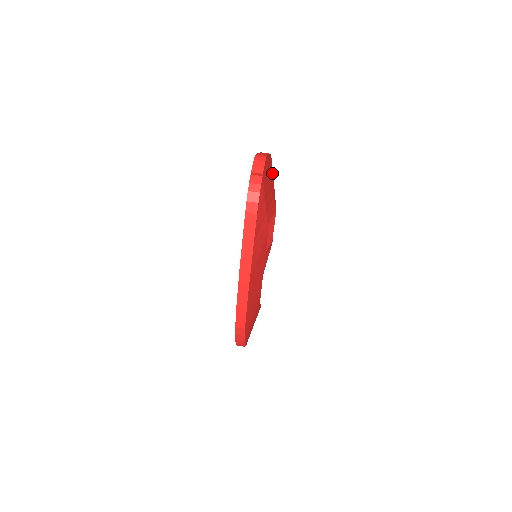
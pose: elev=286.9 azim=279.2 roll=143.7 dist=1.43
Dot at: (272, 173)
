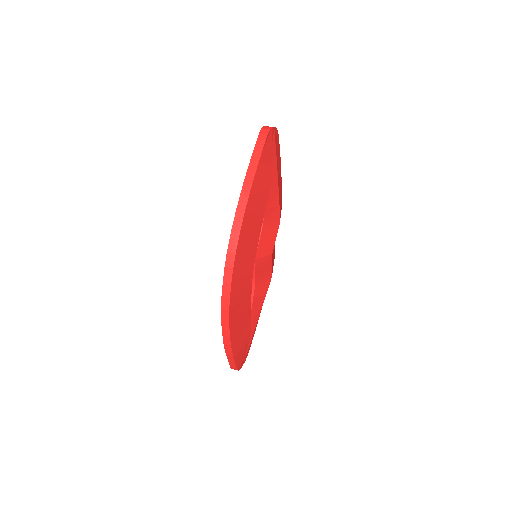
Dot at: (280, 193)
